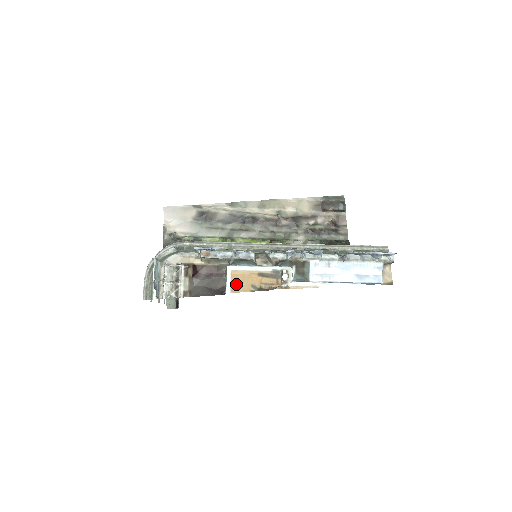
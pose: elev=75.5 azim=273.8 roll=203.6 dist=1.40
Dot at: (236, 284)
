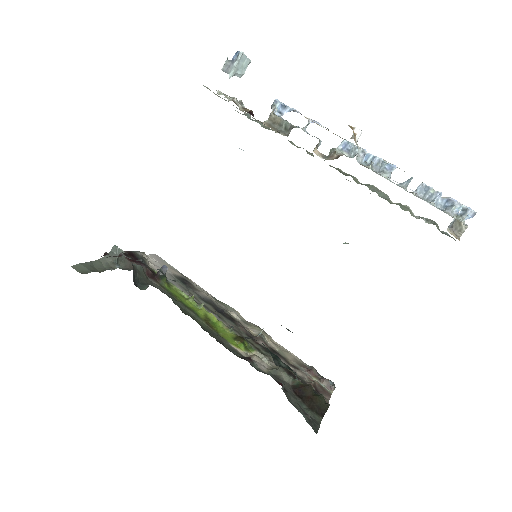
Dot at: occluded
